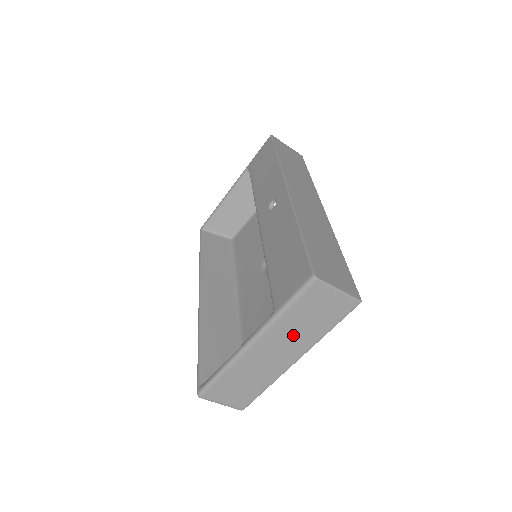
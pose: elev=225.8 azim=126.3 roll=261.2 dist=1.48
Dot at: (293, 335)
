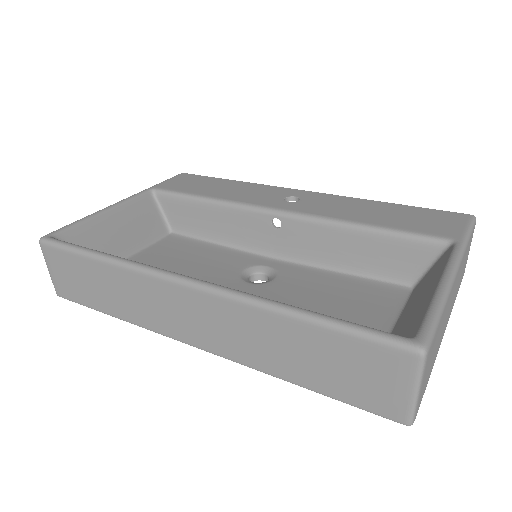
Dot at: (457, 283)
